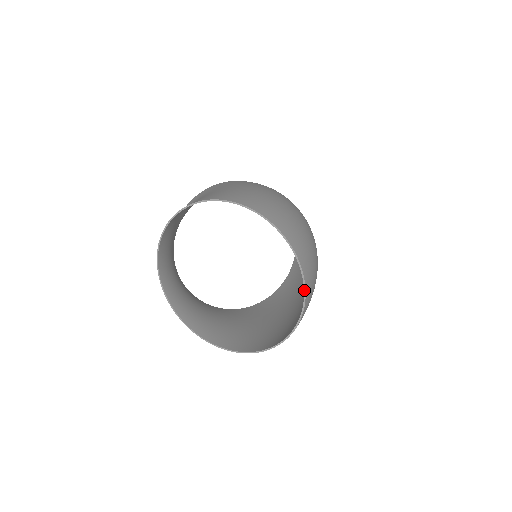
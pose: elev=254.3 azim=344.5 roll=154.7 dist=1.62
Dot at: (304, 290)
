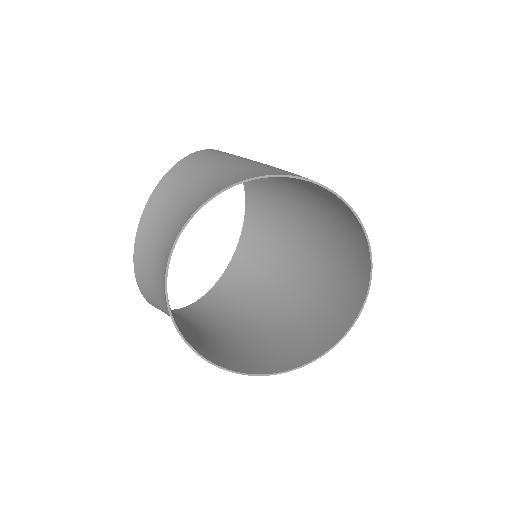
Dot at: (358, 315)
